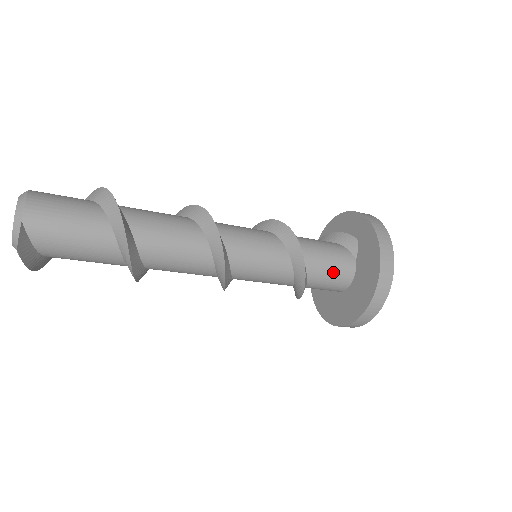
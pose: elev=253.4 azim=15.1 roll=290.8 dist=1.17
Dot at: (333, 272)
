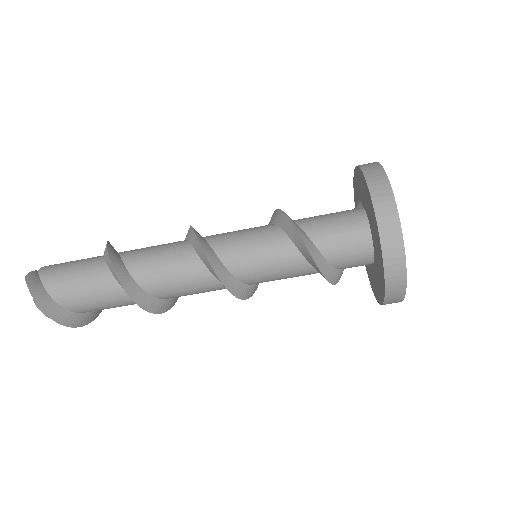
Dot at: (335, 220)
